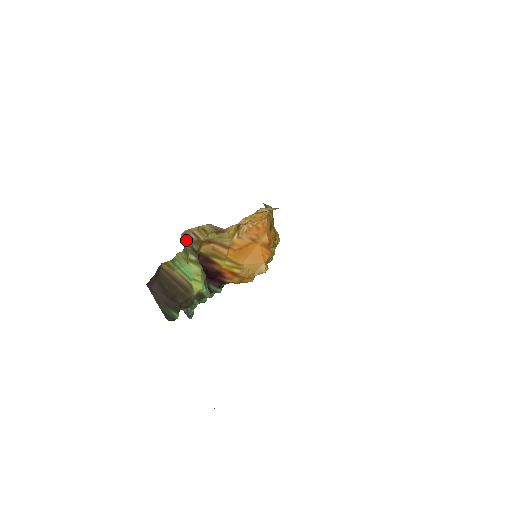
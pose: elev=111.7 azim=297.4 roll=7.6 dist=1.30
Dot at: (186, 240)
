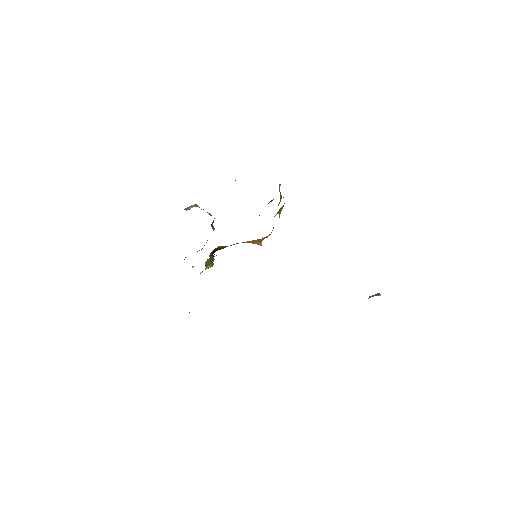
Dot at: (208, 259)
